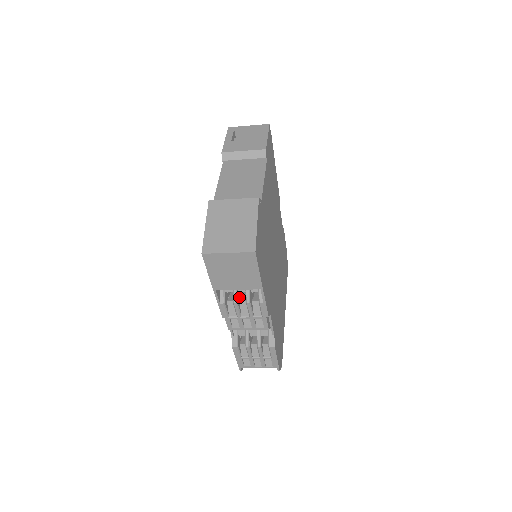
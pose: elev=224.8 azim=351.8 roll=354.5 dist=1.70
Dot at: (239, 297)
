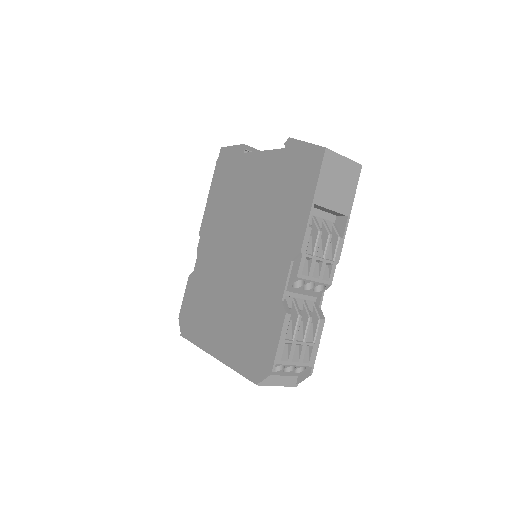
Dot at: occluded
